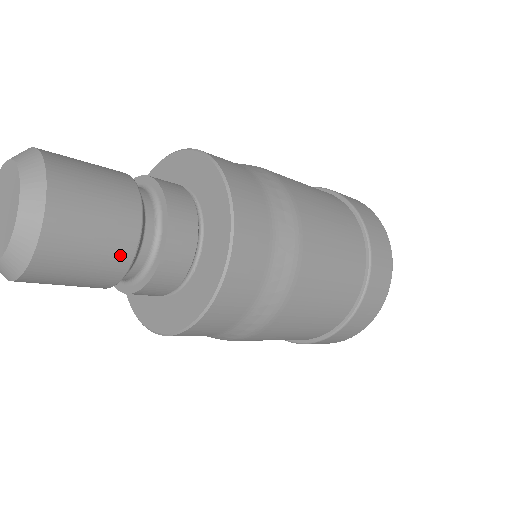
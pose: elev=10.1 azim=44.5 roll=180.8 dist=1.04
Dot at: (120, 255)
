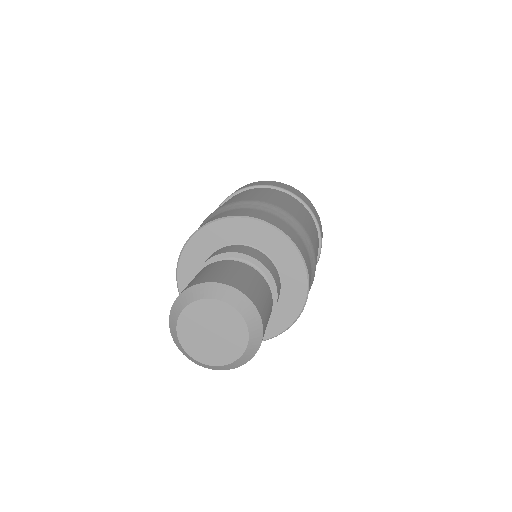
Dot at: (271, 304)
